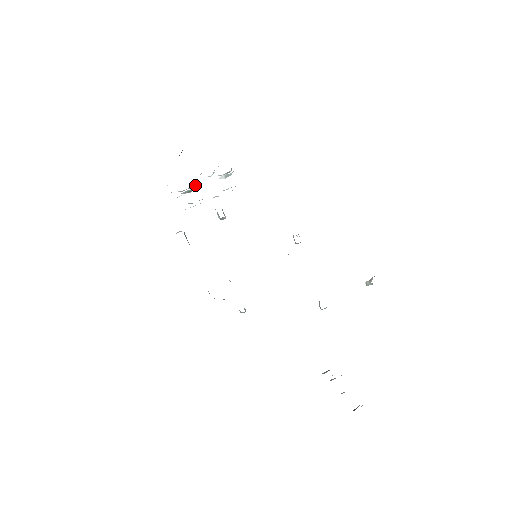
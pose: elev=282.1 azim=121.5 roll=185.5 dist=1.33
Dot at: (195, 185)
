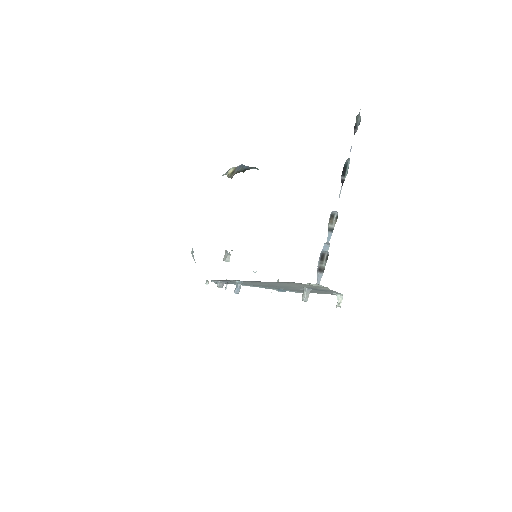
Dot at: occluded
